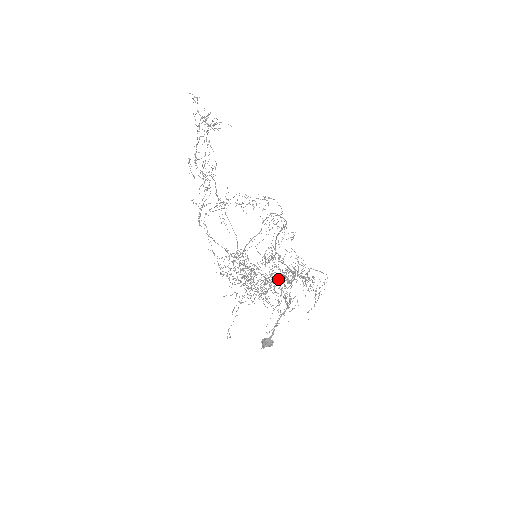
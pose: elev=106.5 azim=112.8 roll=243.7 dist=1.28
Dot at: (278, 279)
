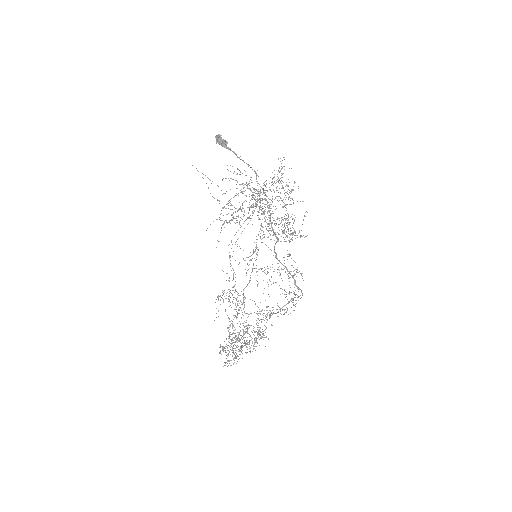
Dot at: occluded
